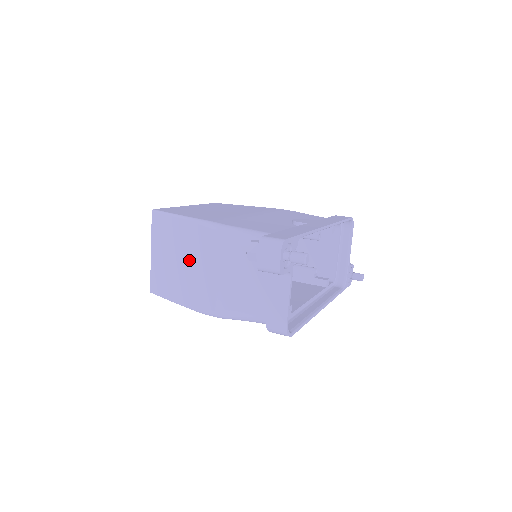
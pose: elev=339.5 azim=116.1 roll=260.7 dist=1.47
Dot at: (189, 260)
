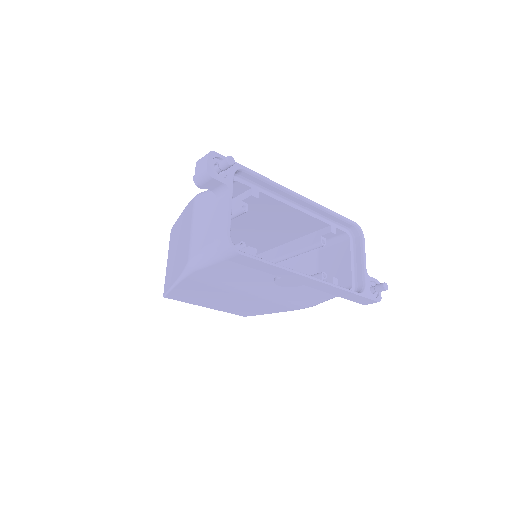
Dot at: (181, 240)
